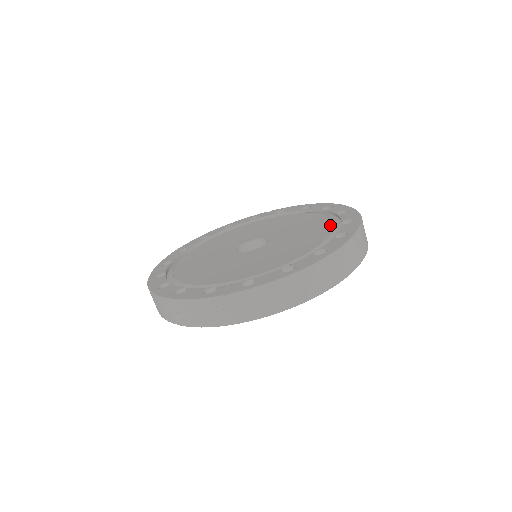
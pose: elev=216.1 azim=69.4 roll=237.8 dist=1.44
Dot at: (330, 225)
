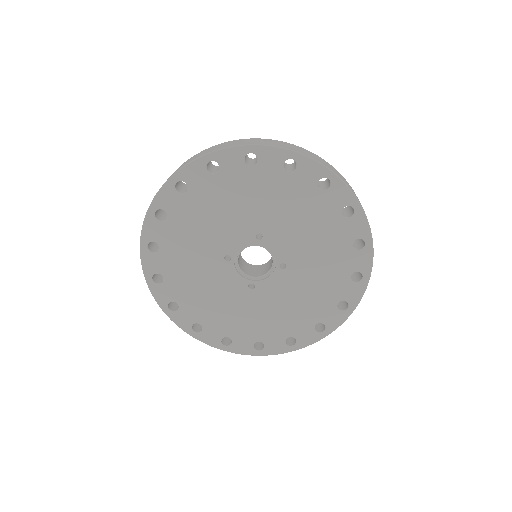
Dot at: occluded
